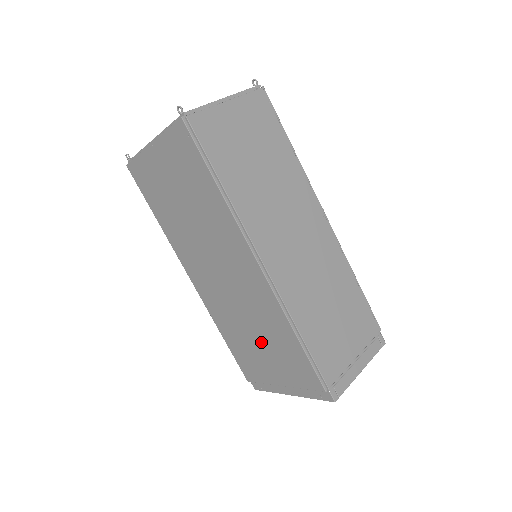
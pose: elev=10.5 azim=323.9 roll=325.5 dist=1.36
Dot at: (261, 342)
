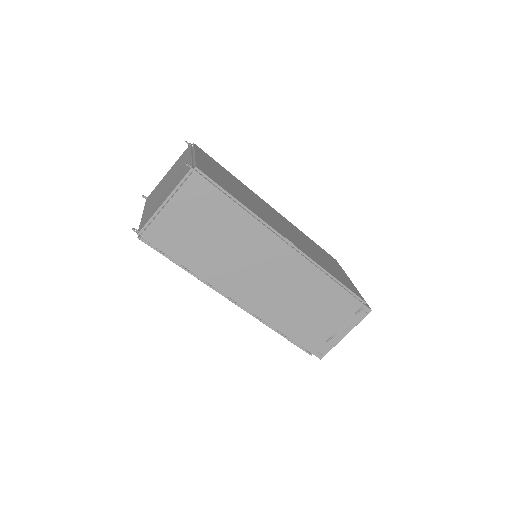
Dot at: occluded
